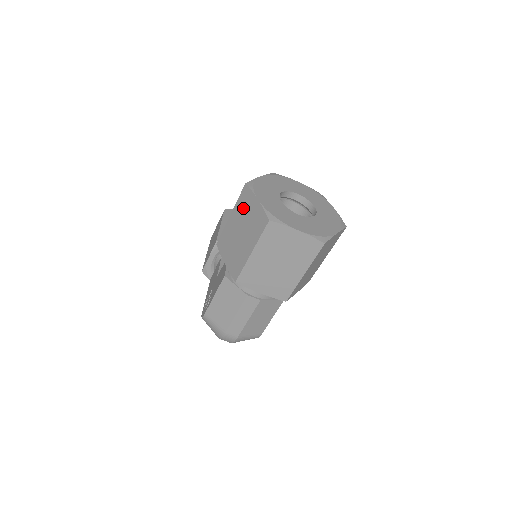
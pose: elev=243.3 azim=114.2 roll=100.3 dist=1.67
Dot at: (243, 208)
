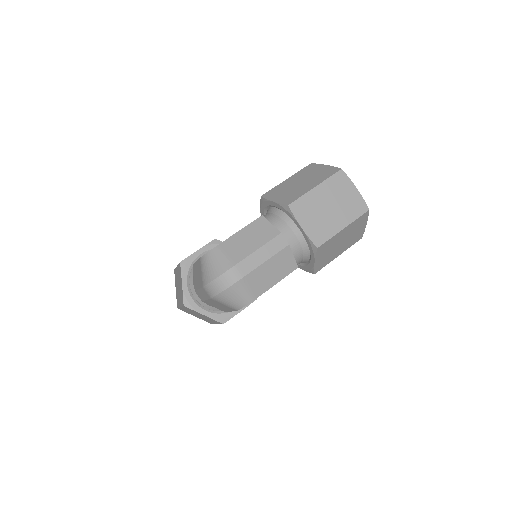
Dot at: (307, 172)
